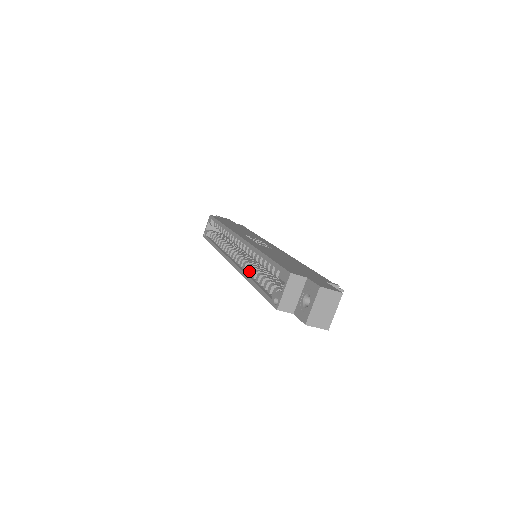
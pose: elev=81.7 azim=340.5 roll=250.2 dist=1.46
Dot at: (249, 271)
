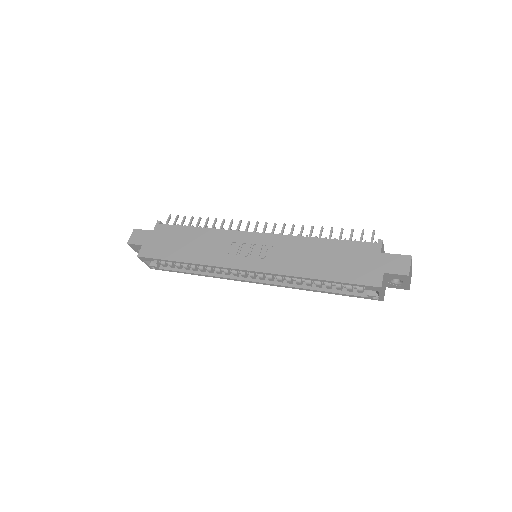
Dot at: (297, 284)
